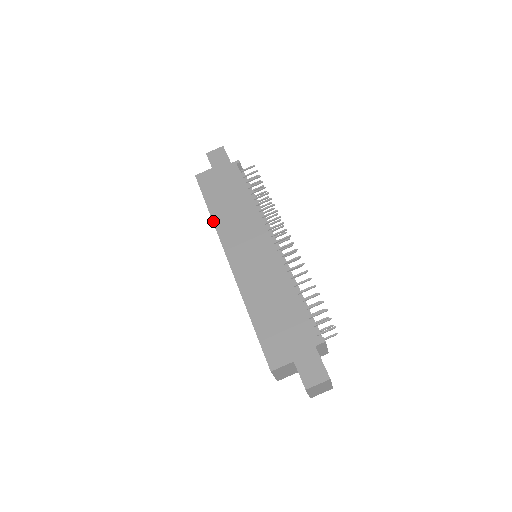
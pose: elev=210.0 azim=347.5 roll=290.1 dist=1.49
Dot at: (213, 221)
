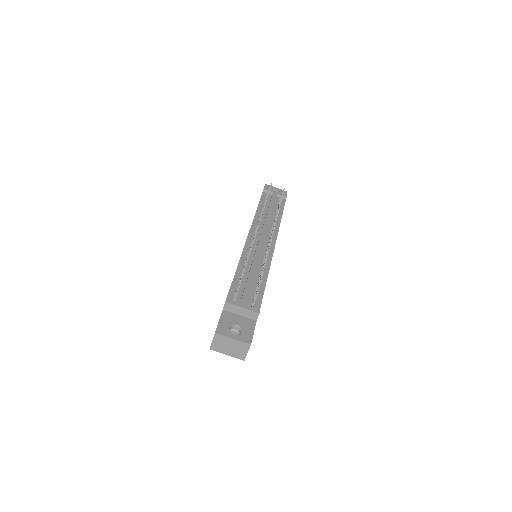
Dot at: occluded
